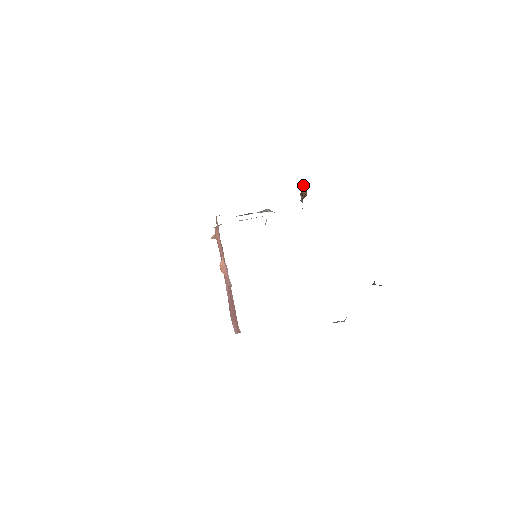
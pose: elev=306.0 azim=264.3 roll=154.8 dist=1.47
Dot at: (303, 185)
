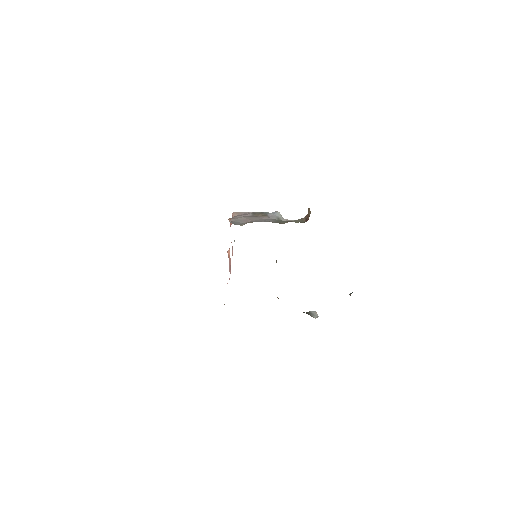
Dot at: (309, 208)
